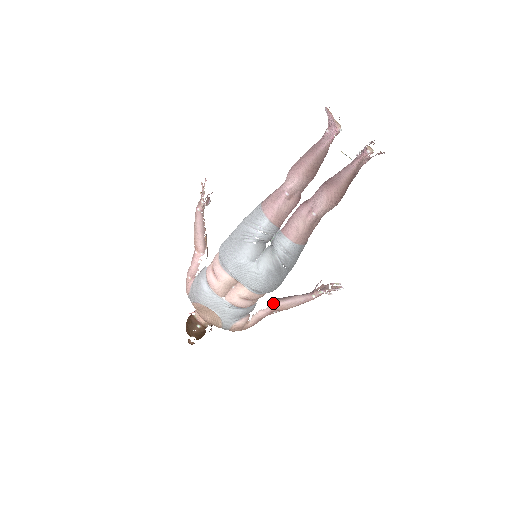
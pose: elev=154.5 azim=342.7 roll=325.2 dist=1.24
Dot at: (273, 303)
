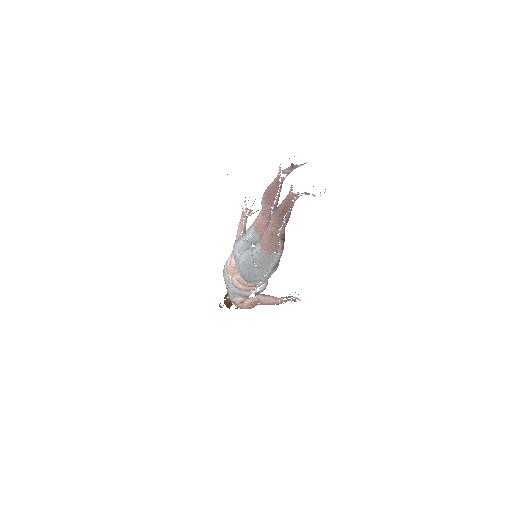
Dot at: (258, 295)
